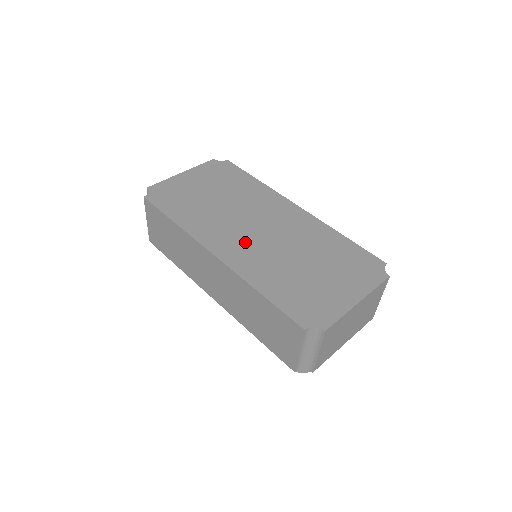
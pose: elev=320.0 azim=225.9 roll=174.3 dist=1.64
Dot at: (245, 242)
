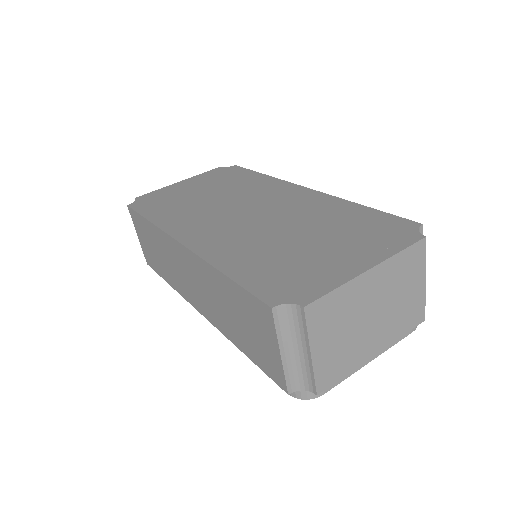
Dot at: (224, 227)
